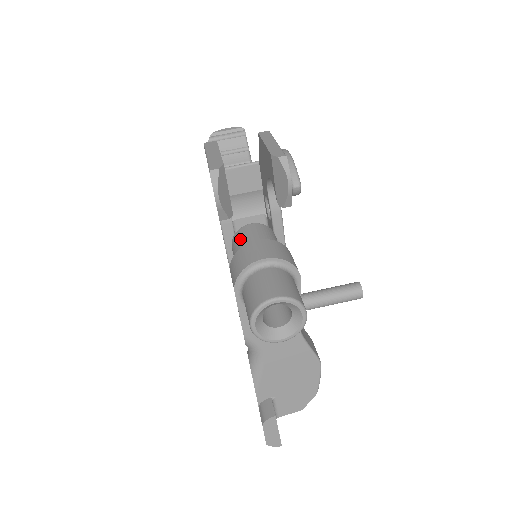
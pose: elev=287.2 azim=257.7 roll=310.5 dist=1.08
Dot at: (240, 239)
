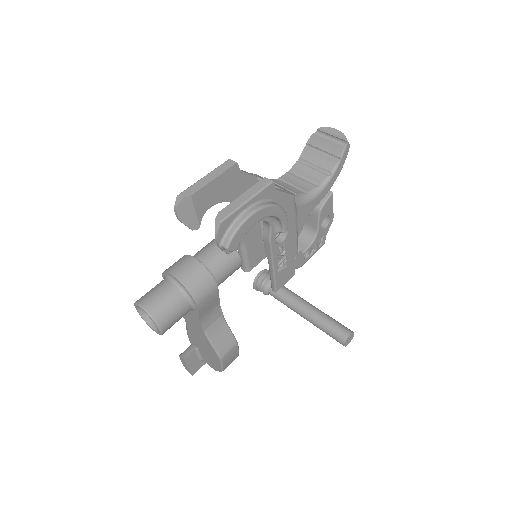
Dot at: (206, 245)
